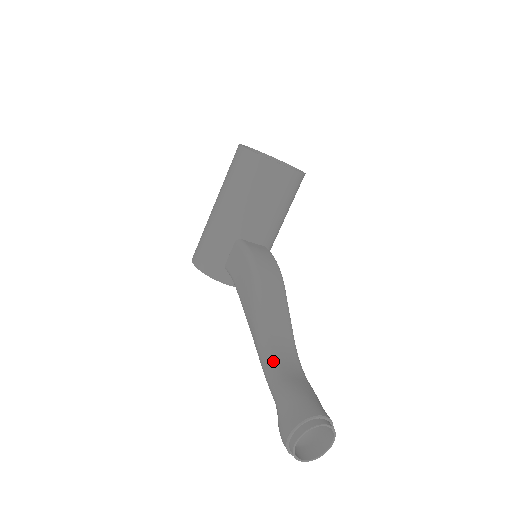
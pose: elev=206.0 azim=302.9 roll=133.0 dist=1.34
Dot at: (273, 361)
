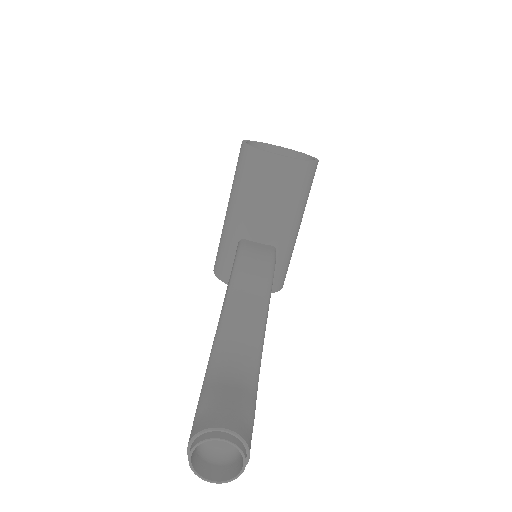
Dot at: (216, 365)
